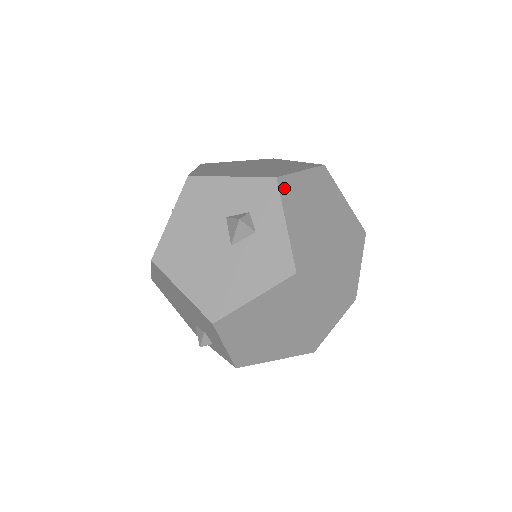
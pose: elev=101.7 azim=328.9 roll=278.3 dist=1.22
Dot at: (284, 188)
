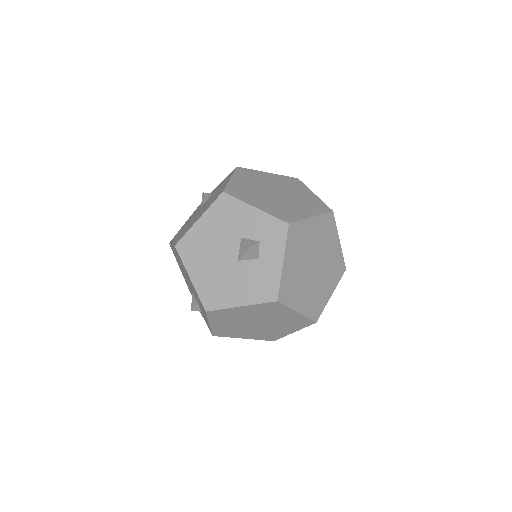
Dot at: (292, 232)
